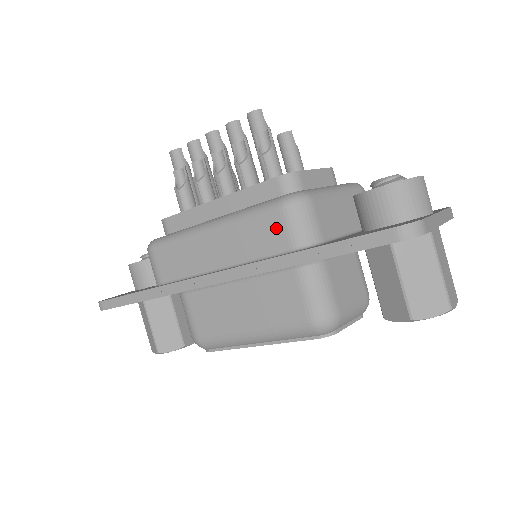
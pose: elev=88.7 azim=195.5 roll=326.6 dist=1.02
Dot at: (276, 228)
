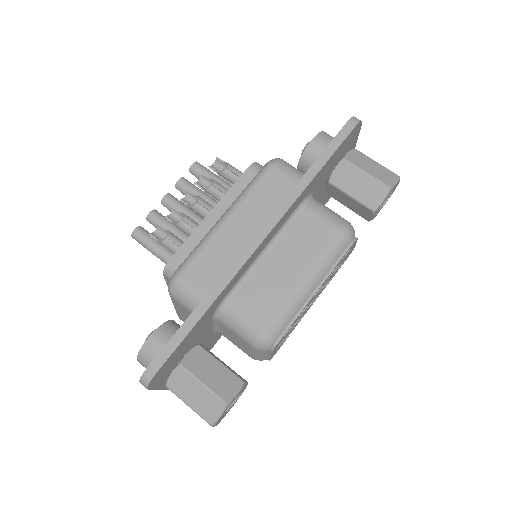
Dot at: (277, 179)
